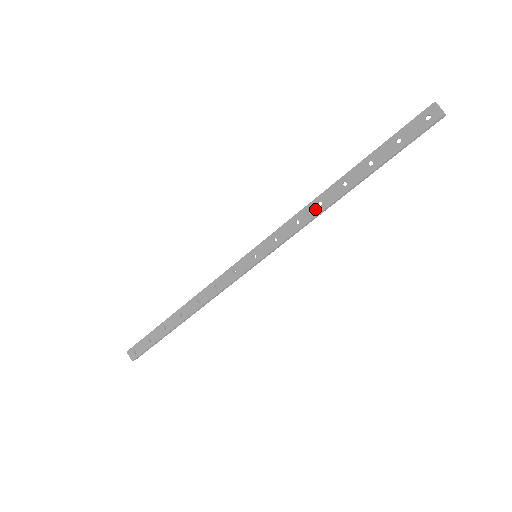
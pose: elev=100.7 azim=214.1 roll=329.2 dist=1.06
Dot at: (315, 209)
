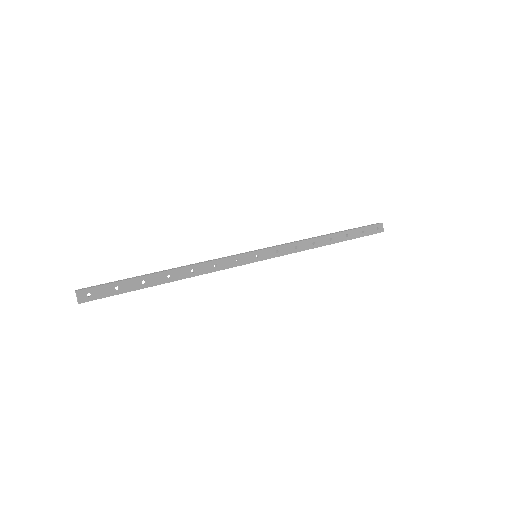
Dot at: (310, 245)
